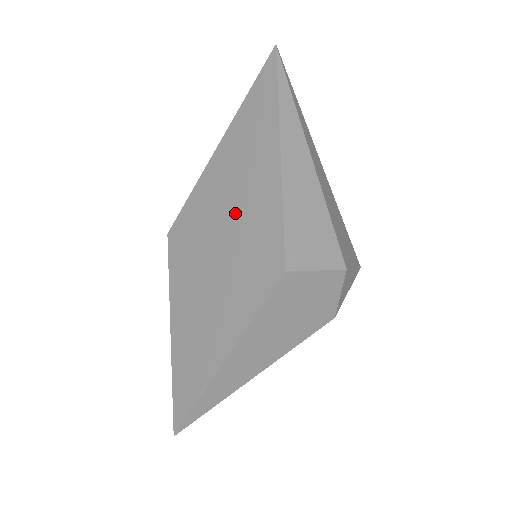
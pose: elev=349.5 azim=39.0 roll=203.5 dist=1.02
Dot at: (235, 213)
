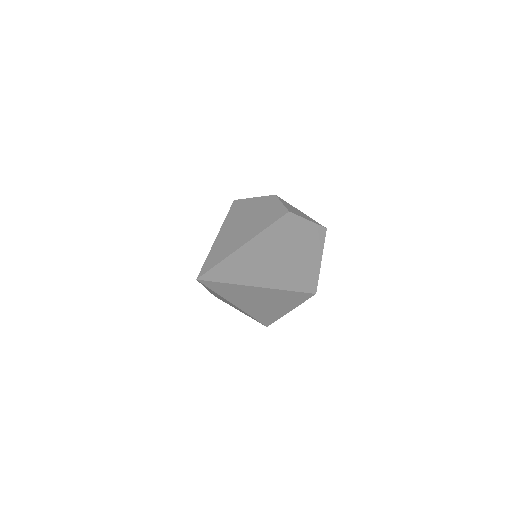
Dot at: occluded
